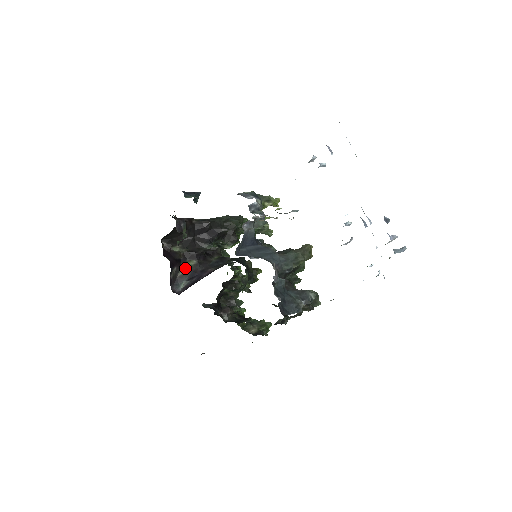
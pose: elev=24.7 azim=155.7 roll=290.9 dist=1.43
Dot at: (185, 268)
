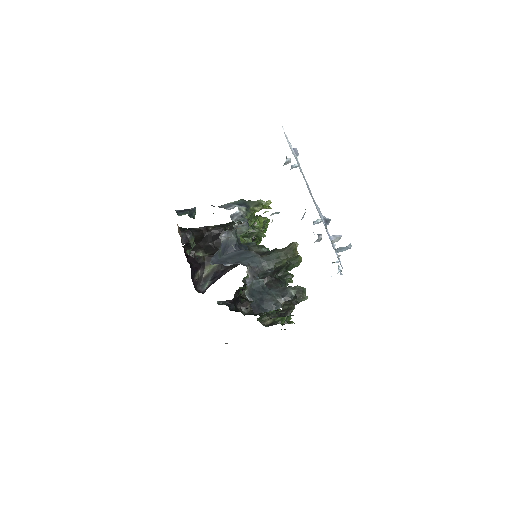
Dot at: (209, 270)
